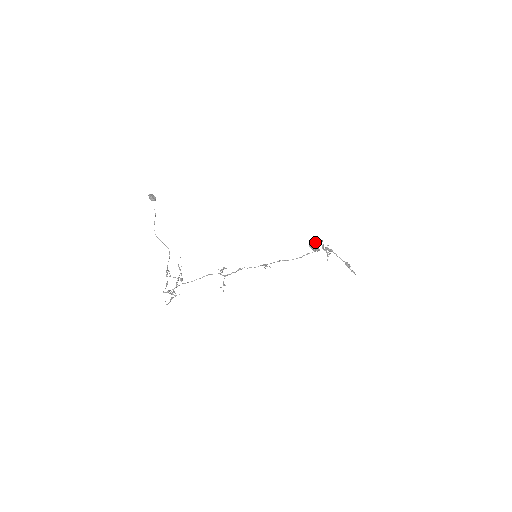
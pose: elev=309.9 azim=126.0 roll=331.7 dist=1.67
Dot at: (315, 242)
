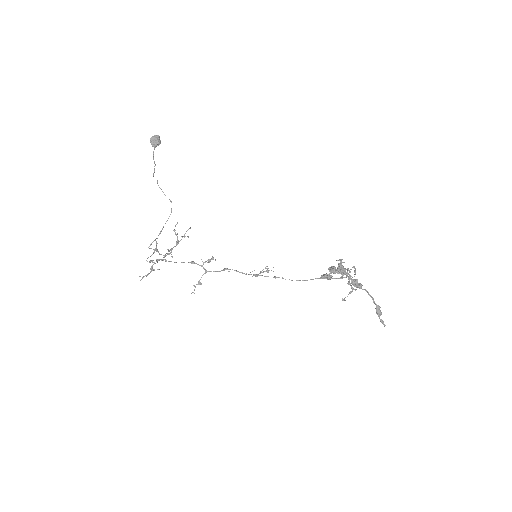
Dot at: (336, 271)
